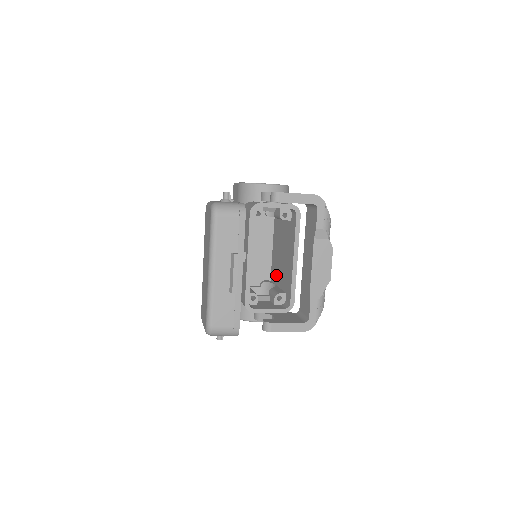
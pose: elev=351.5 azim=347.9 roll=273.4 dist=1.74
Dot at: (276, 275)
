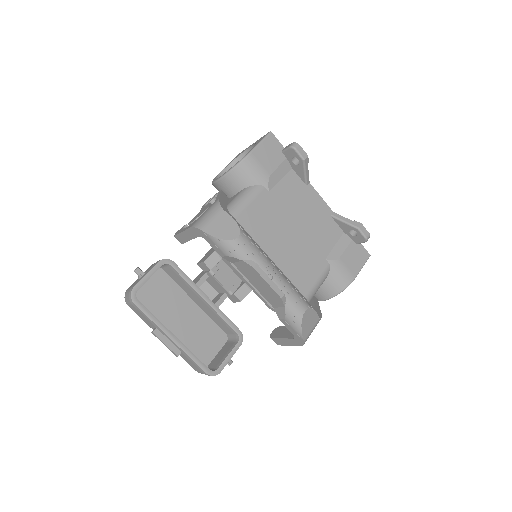
Dot at: occluded
